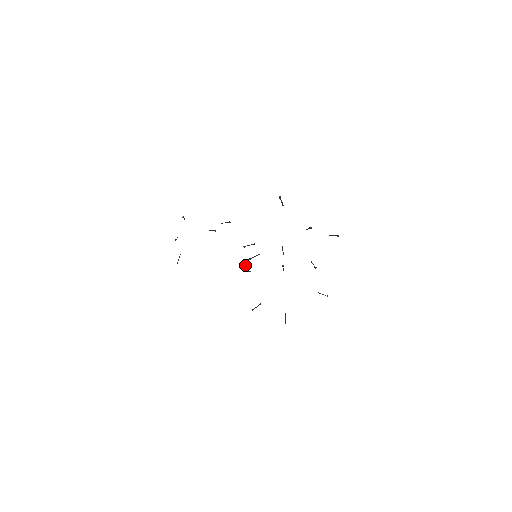
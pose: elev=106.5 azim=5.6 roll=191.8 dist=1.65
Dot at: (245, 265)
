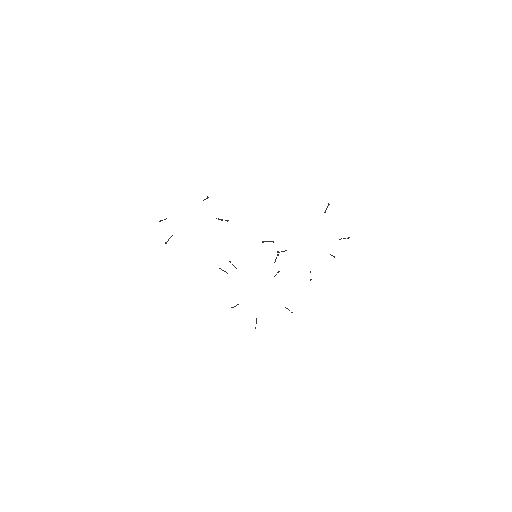
Dot at: occluded
